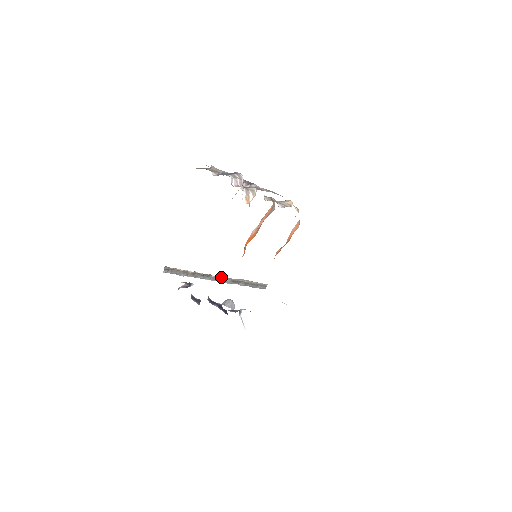
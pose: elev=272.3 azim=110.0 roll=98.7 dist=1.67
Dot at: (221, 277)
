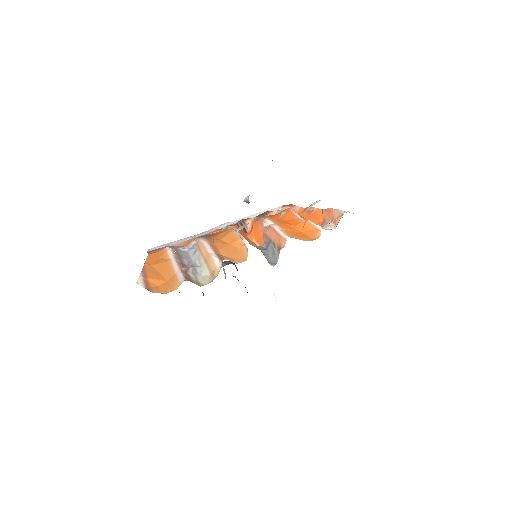
Dot at: occluded
